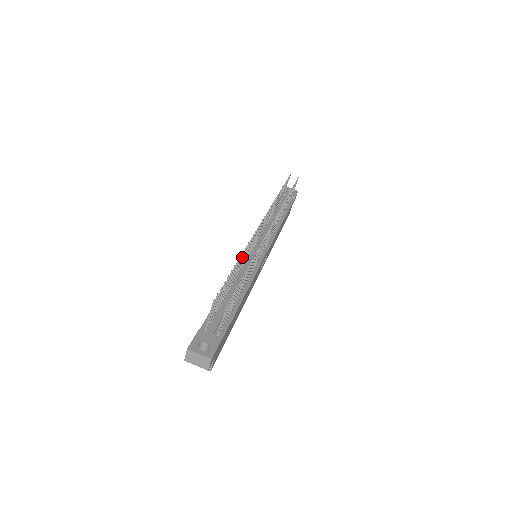
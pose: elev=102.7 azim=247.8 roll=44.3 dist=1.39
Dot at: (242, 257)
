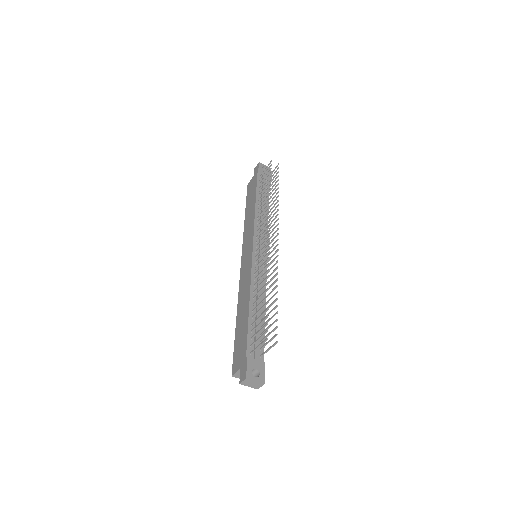
Dot at: (266, 279)
